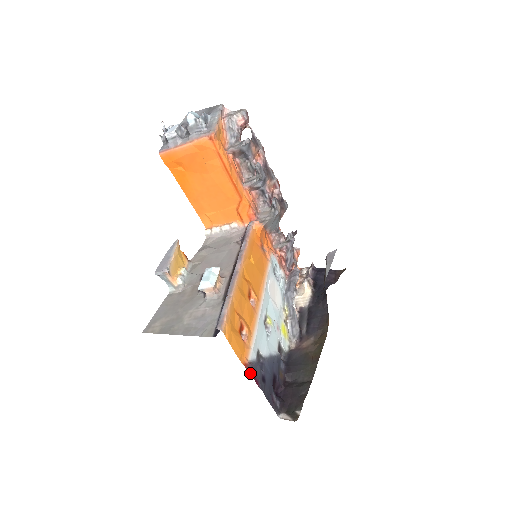
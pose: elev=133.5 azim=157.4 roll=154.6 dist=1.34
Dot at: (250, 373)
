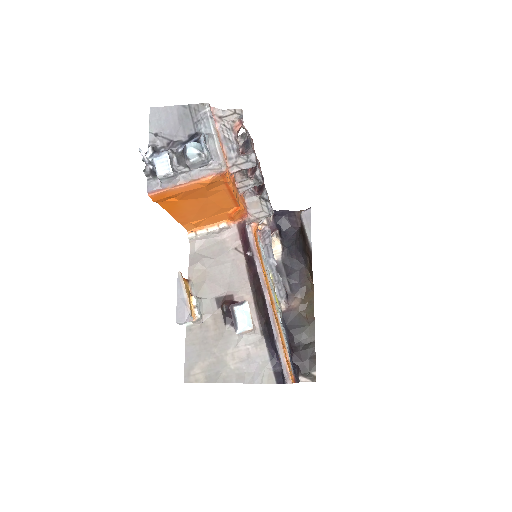
Dot at: occluded
